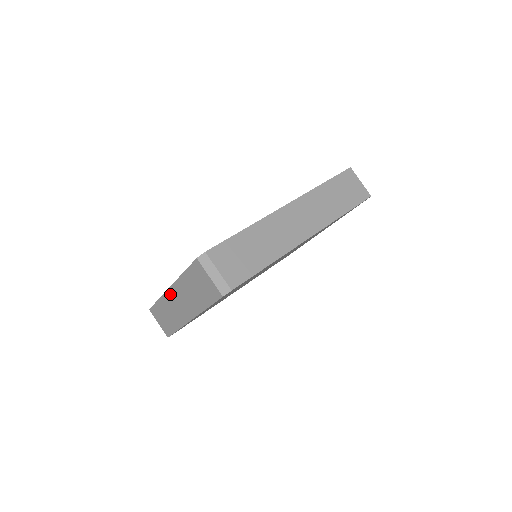
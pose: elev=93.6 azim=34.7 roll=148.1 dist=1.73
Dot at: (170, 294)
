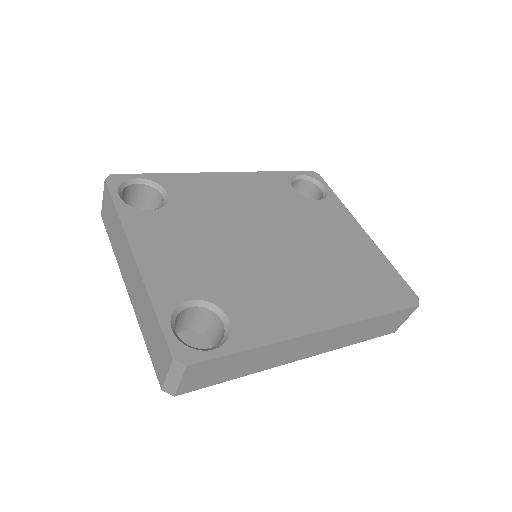
Dot at: (130, 254)
